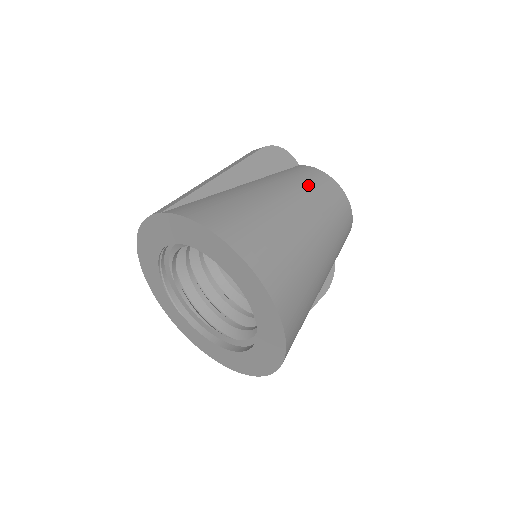
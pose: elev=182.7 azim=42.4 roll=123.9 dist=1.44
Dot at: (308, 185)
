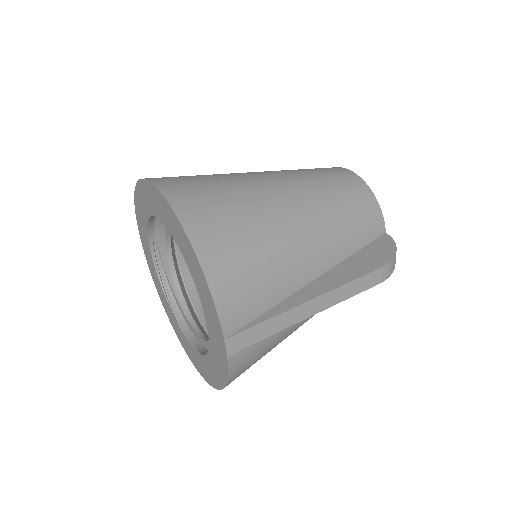
Dot at: occluded
